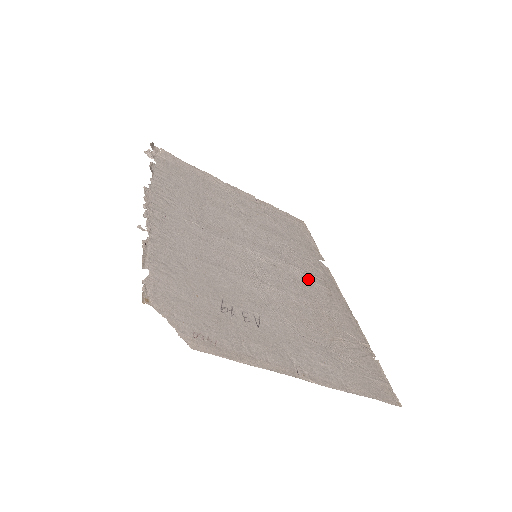
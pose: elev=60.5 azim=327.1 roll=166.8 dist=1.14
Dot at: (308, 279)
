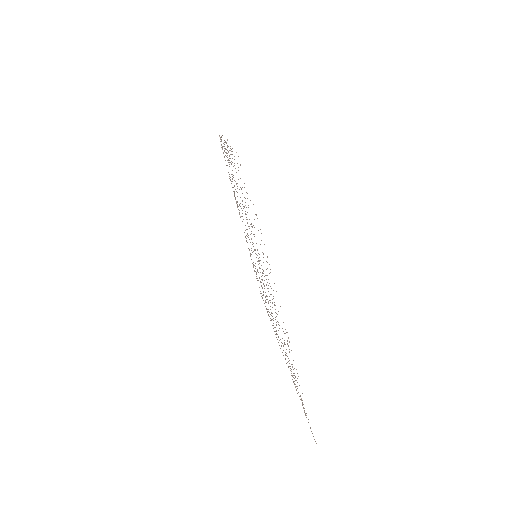
Dot at: occluded
